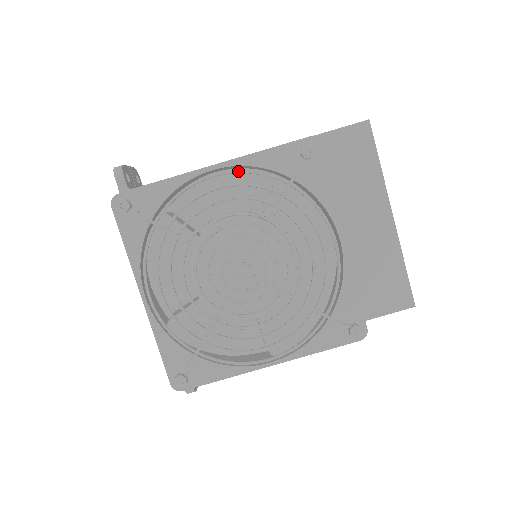
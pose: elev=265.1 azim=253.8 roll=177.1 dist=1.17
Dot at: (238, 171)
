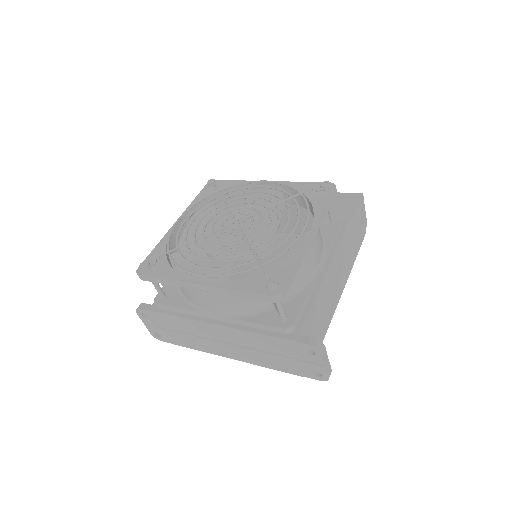
Dot at: (188, 208)
